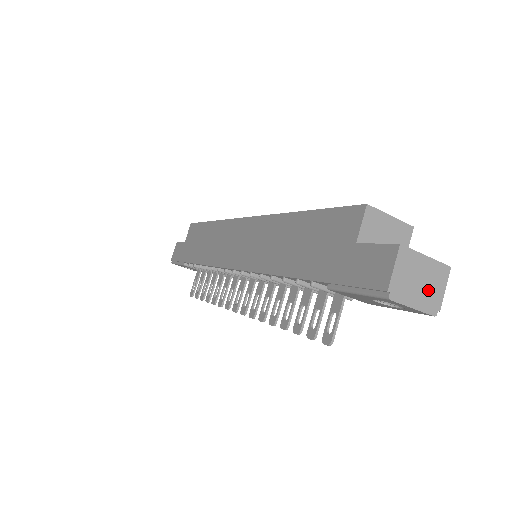
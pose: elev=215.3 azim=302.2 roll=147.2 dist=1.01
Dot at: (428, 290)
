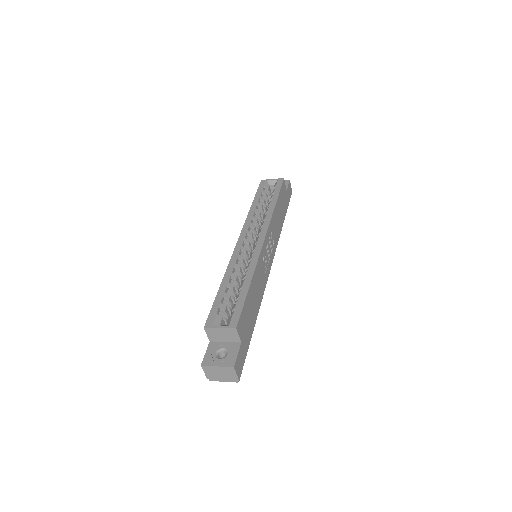
Dot at: (227, 376)
